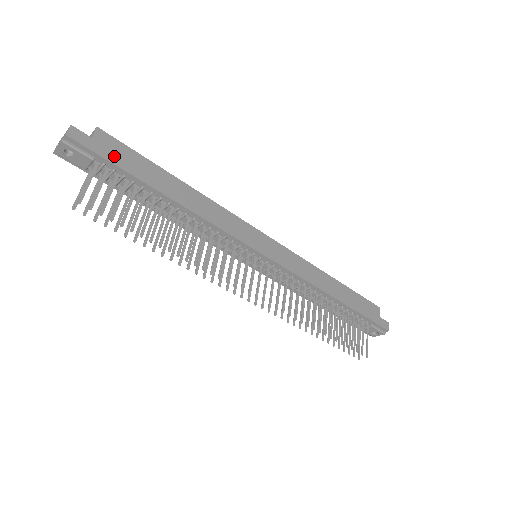
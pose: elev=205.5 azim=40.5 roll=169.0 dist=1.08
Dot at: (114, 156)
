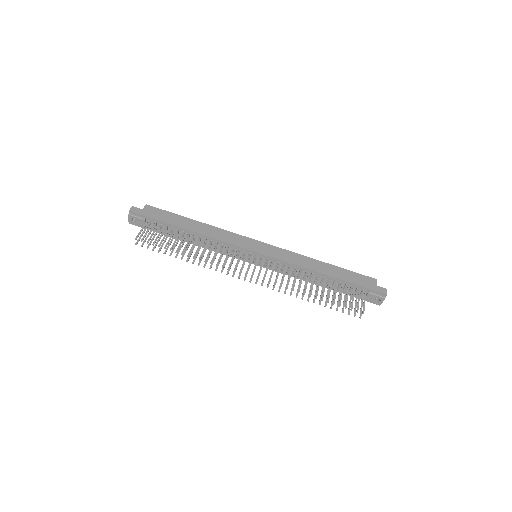
Dot at: (155, 215)
